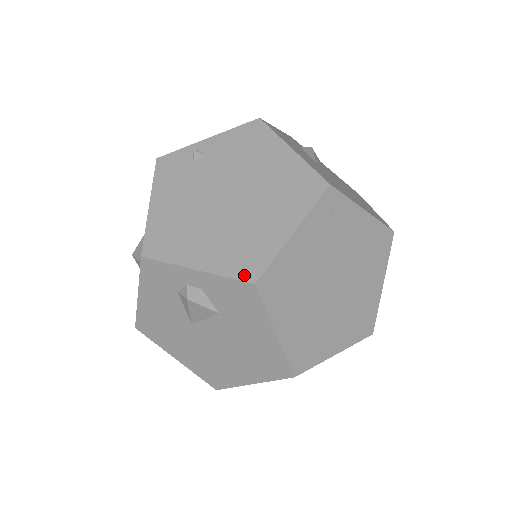
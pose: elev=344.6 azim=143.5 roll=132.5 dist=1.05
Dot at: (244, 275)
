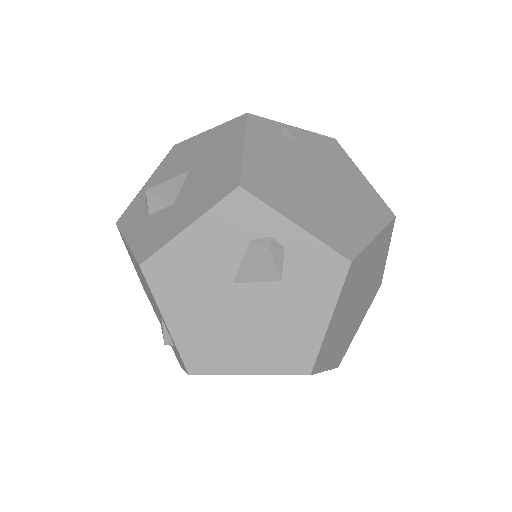
Dot at: (342, 250)
